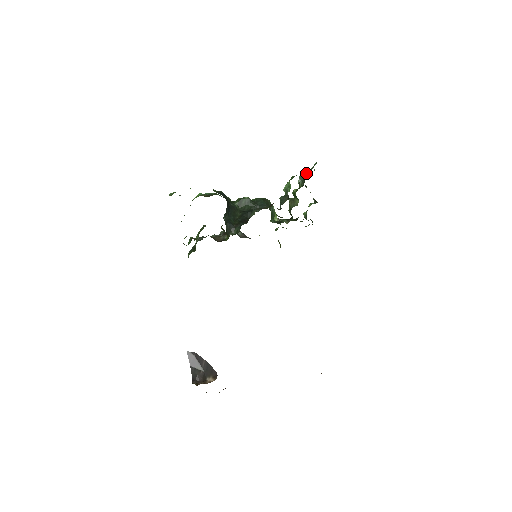
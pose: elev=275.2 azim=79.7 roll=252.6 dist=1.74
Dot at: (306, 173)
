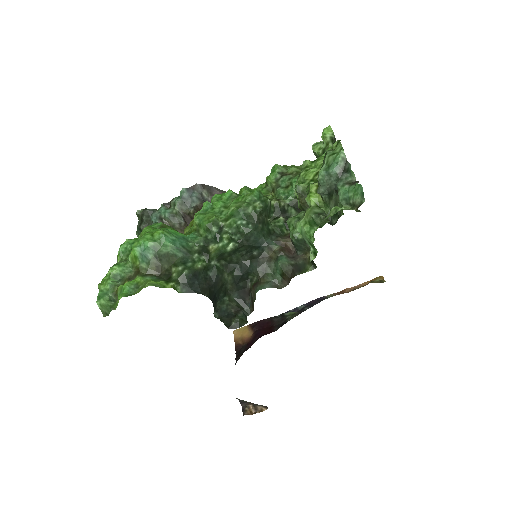
Dot at: (340, 205)
